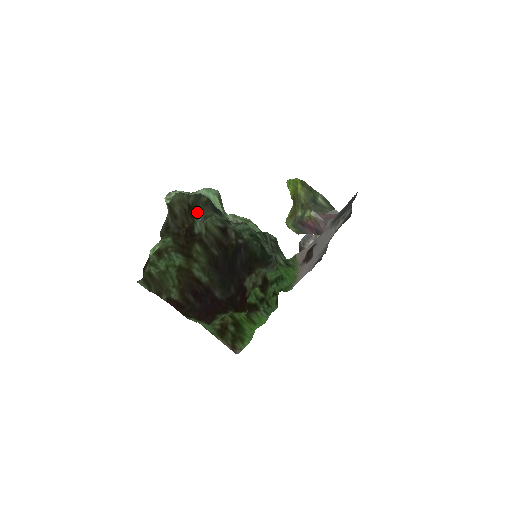
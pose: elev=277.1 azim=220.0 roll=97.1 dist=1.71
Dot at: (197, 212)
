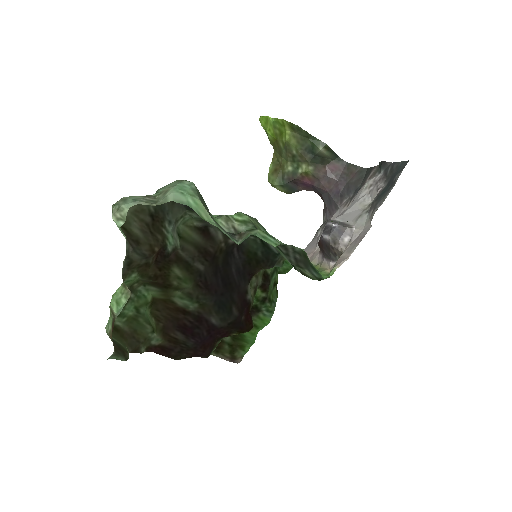
Dot at: (164, 220)
